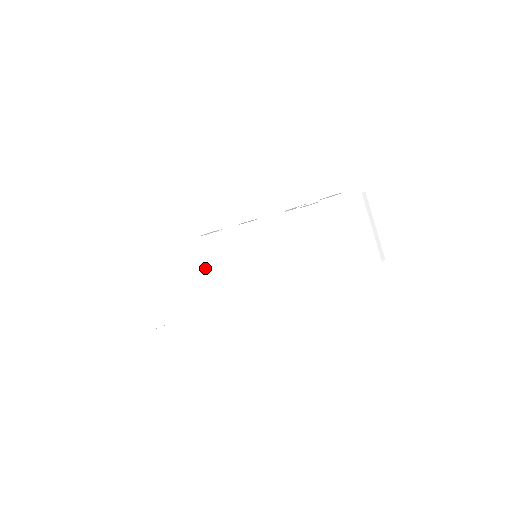
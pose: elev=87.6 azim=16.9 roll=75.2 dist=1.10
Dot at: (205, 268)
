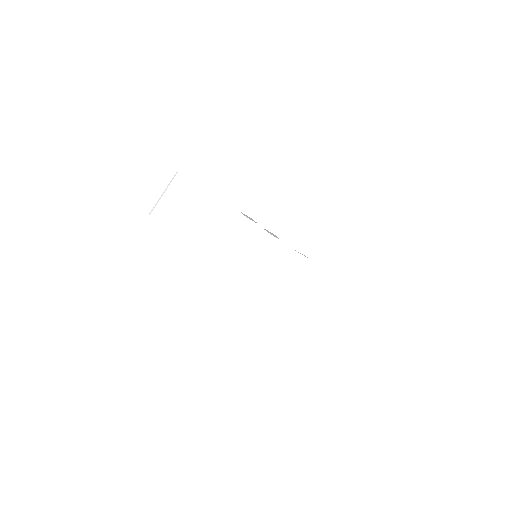
Dot at: (236, 235)
